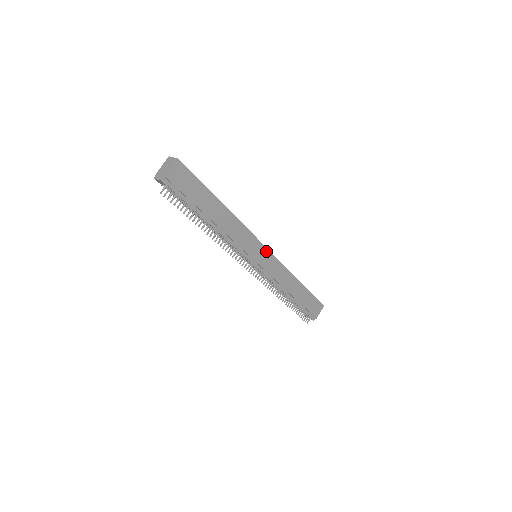
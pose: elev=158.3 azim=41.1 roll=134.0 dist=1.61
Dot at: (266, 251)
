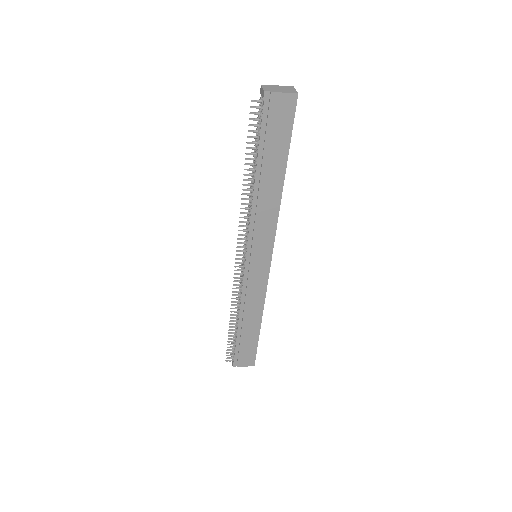
Dot at: (268, 262)
